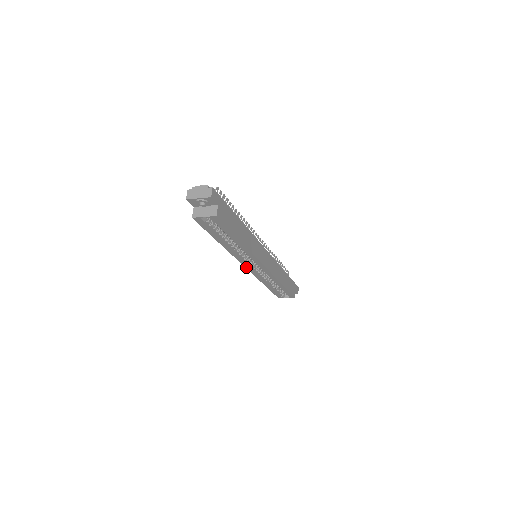
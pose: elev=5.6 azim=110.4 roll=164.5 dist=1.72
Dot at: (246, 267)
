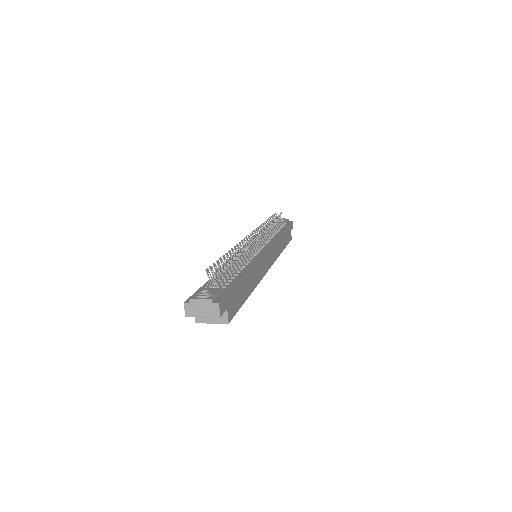
Dot at: occluded
